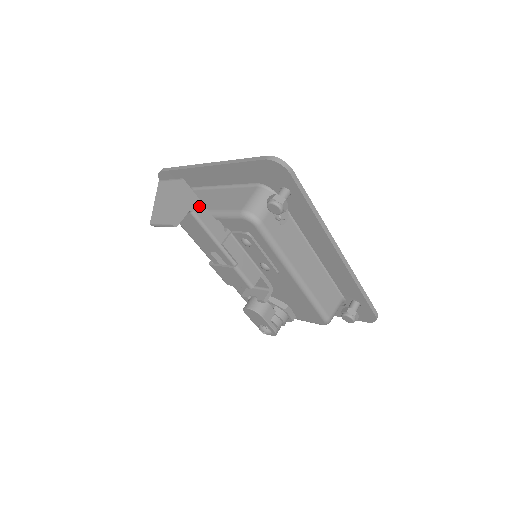
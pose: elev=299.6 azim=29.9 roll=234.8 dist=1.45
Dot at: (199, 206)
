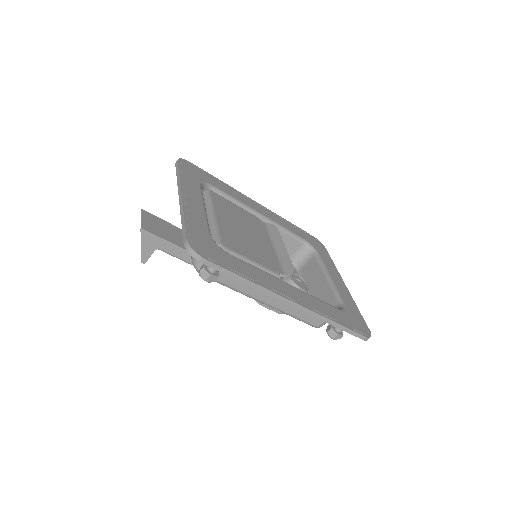
Dot at: (165, 244)
